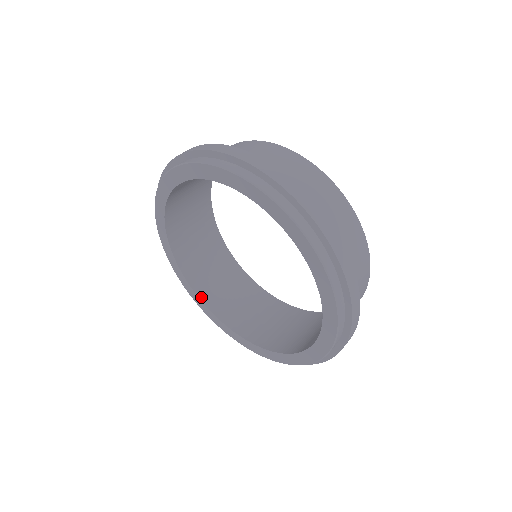
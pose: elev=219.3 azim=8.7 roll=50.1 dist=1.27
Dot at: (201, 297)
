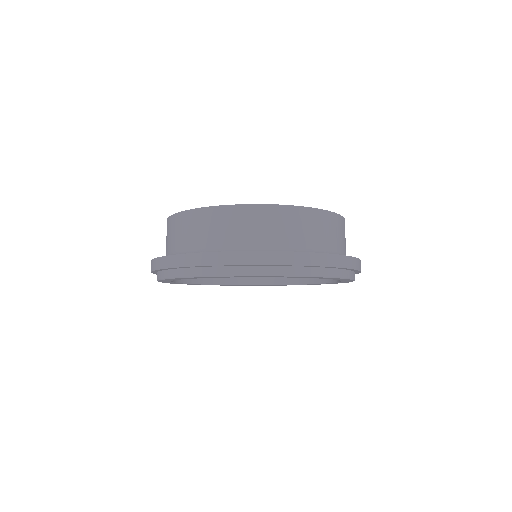
Dot at: (264, 283)
